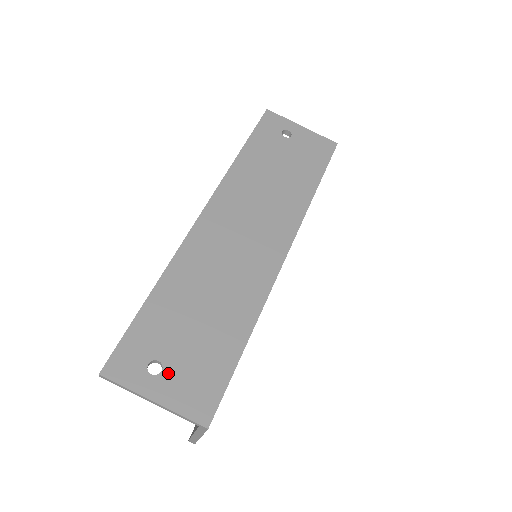
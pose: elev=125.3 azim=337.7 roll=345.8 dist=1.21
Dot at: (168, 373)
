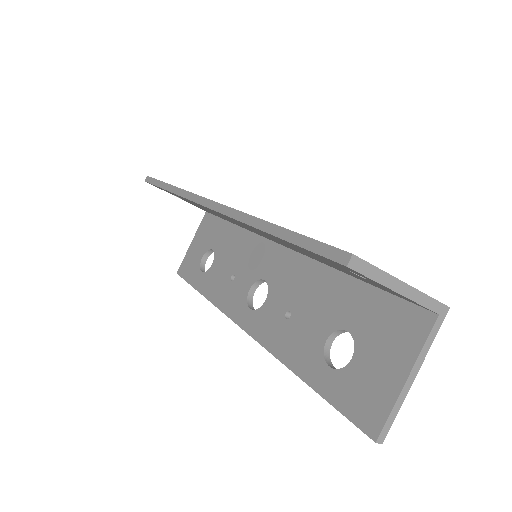
Dot at: occluded
